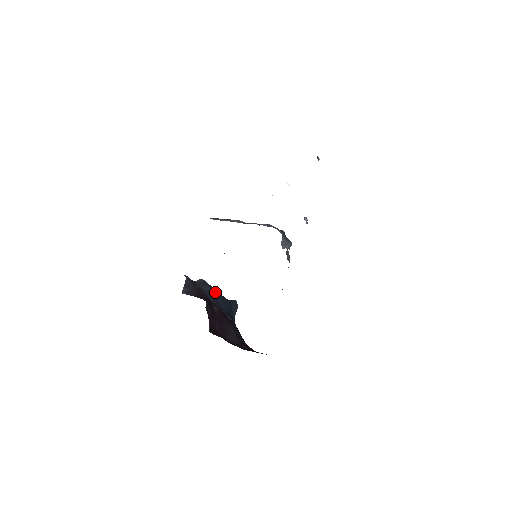
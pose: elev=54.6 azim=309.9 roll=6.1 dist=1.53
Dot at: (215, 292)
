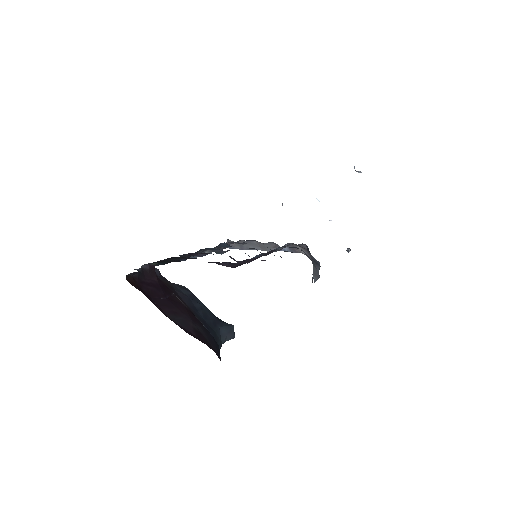
Dot at: (196, 299)
